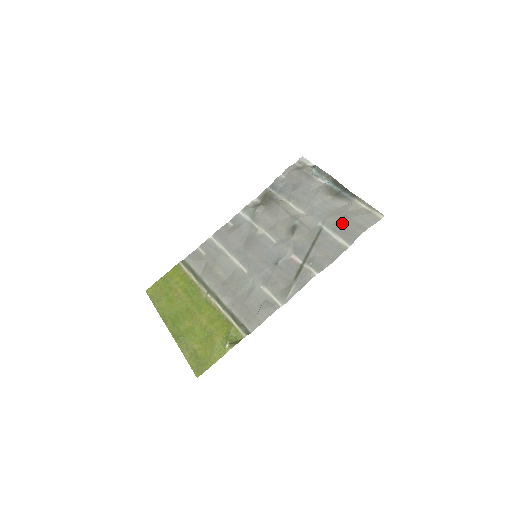
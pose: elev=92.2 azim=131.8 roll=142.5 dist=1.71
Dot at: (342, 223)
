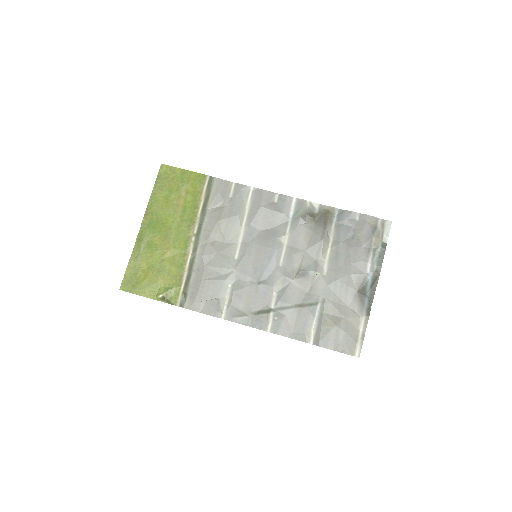
Dot at: (331, 323)
